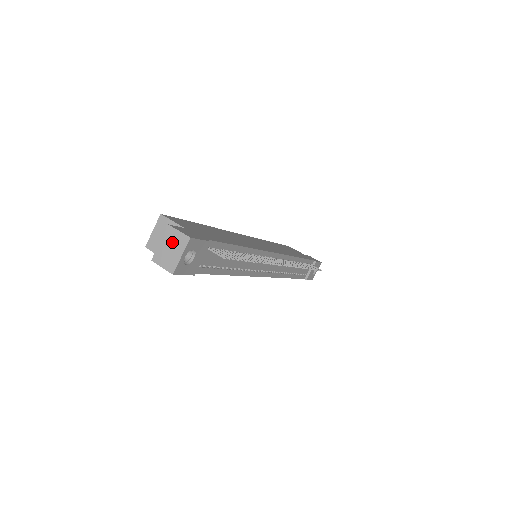
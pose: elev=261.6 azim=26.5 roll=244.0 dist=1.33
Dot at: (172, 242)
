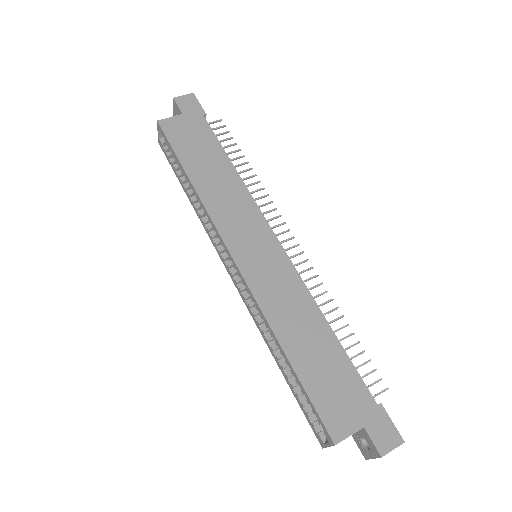
Dot at: occluded
